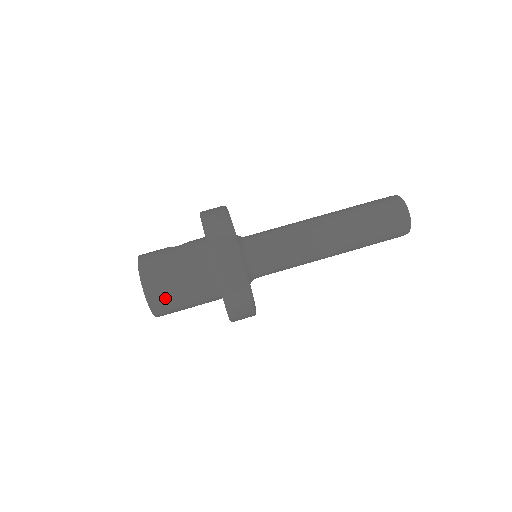
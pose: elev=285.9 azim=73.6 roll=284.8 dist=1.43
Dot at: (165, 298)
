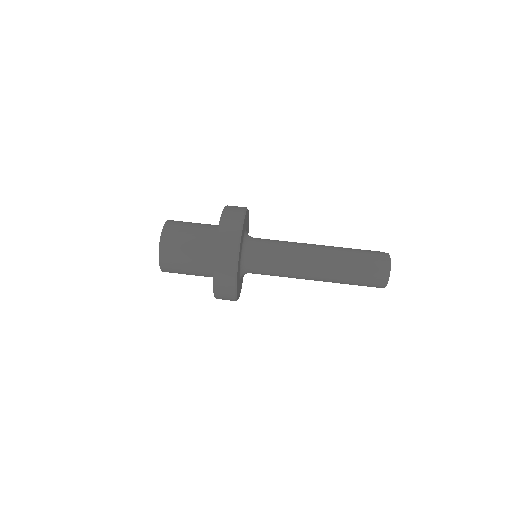
Dot at: (176, 233)
